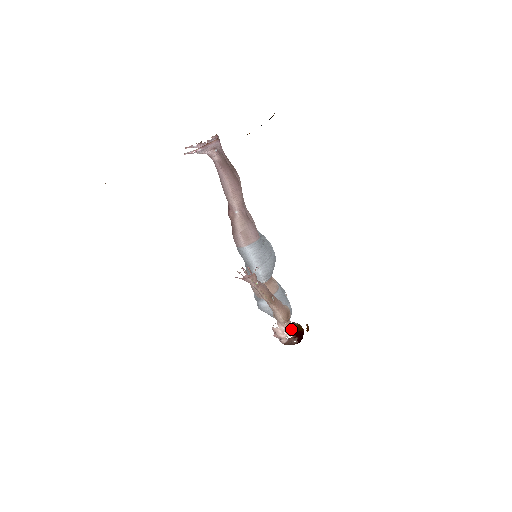
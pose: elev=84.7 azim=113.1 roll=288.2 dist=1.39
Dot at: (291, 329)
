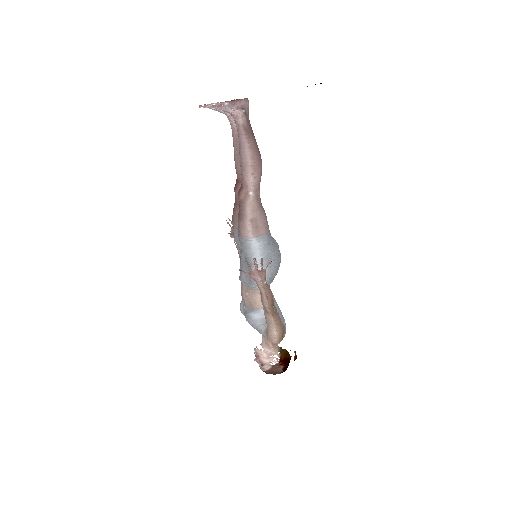
Dot at: (278, 354)
